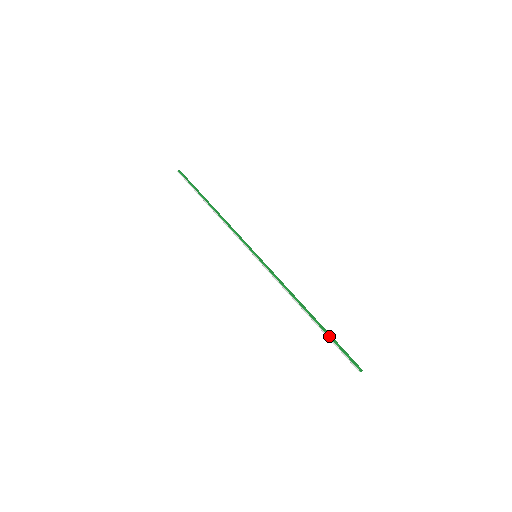
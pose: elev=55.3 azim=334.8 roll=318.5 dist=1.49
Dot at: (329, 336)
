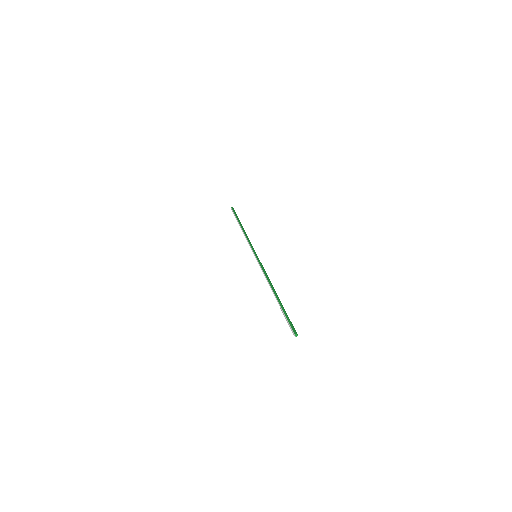
Dot at: (282, 308)
